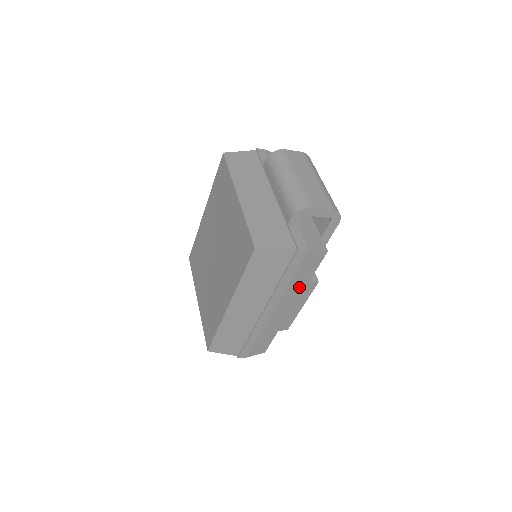
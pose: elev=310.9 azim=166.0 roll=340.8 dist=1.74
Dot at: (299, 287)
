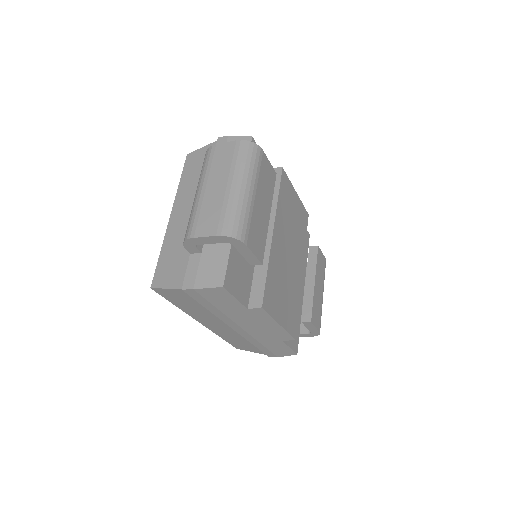
Dot at: (242, 313)
